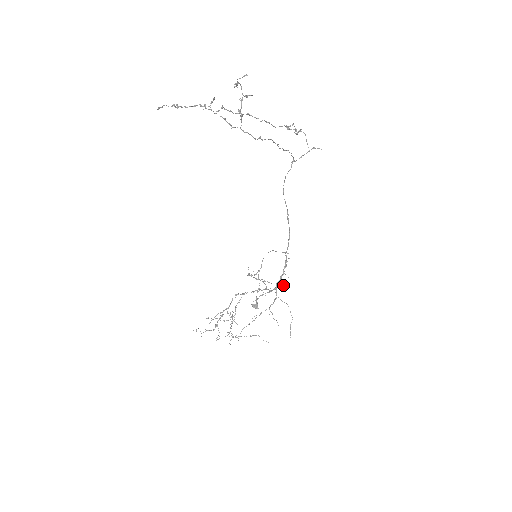
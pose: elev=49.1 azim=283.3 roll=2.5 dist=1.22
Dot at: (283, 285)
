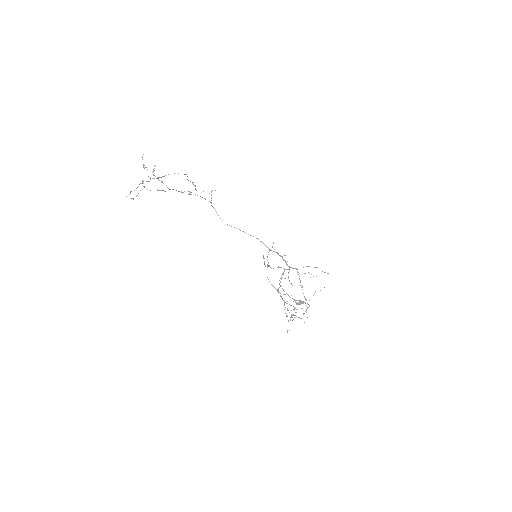
Dot at: occluded
